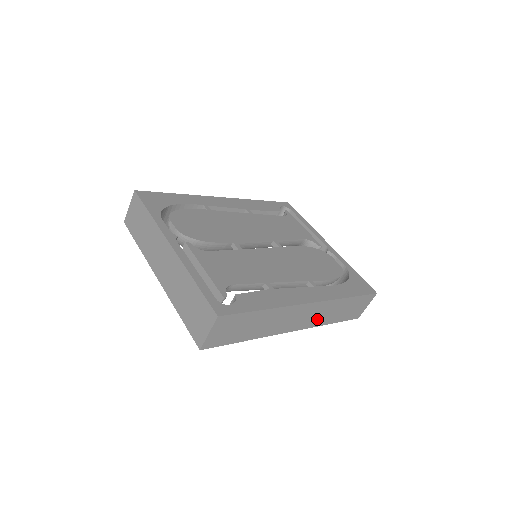
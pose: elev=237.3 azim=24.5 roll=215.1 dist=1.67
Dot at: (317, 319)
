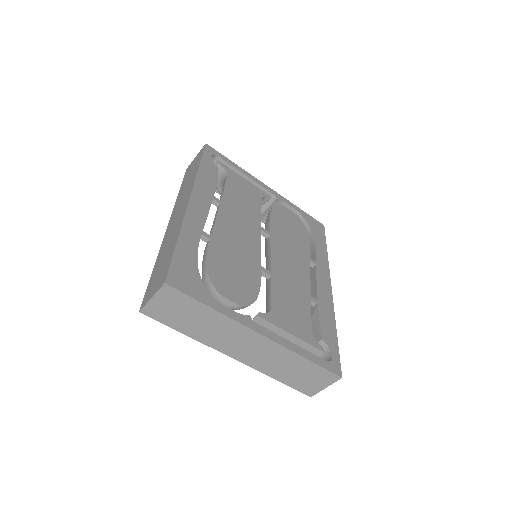
Dot at: occluded
